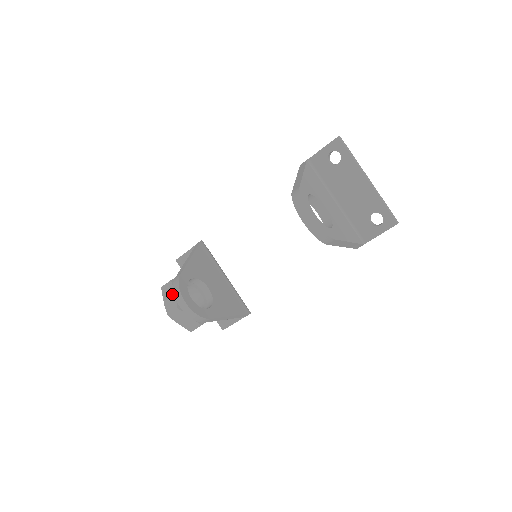
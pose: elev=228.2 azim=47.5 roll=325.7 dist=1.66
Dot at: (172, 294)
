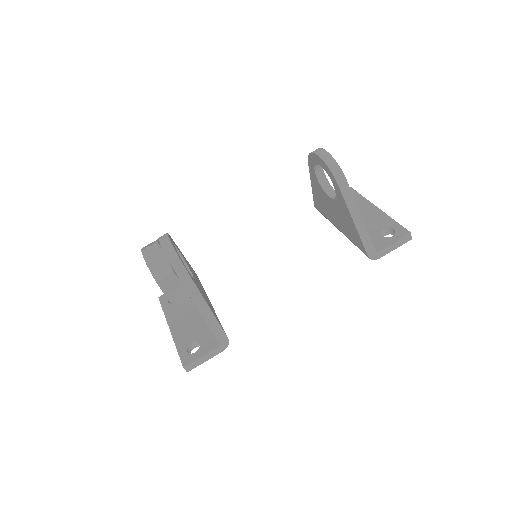
Dot at: occluded
